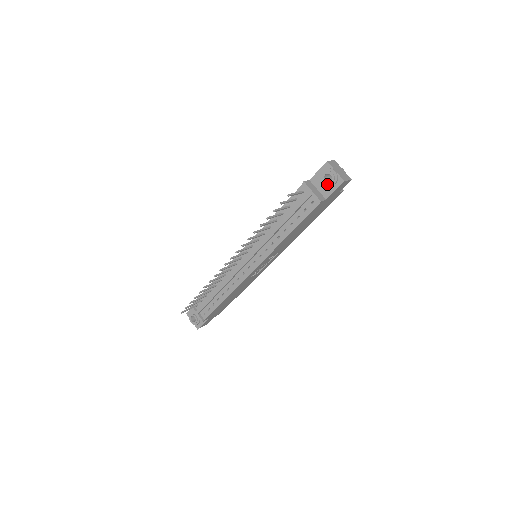
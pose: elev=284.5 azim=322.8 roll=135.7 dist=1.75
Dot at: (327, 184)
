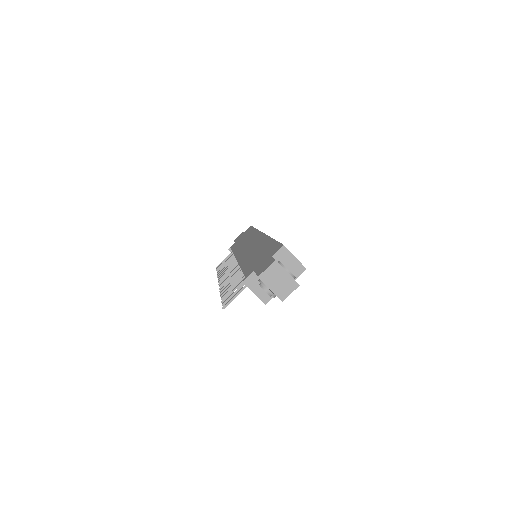
Dot at: occluded
